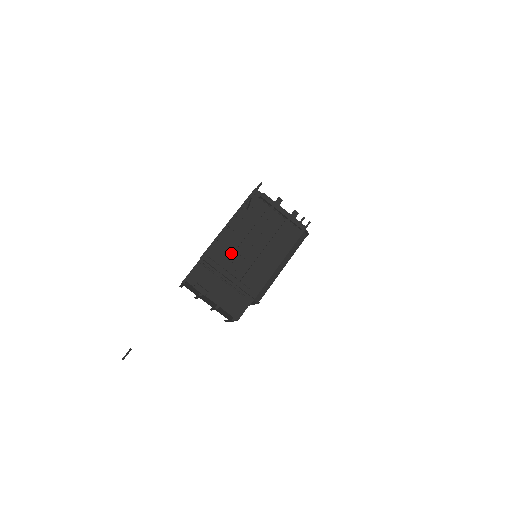
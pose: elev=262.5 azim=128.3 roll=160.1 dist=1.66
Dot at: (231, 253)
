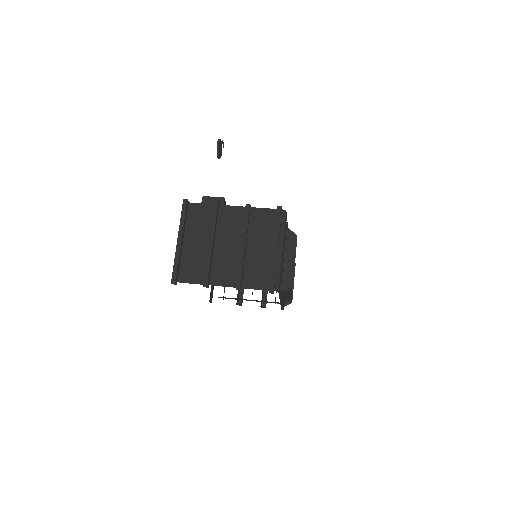
Dot at: occluded
